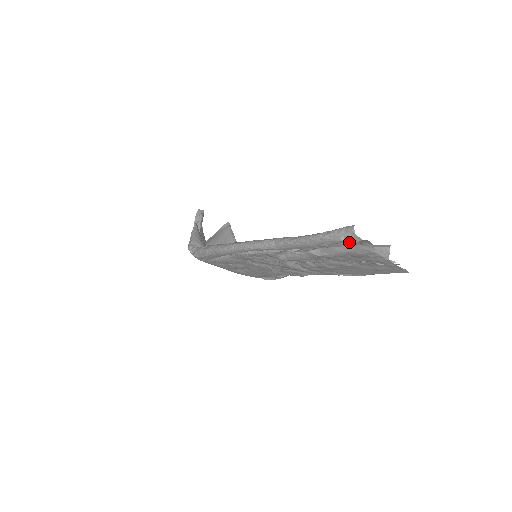
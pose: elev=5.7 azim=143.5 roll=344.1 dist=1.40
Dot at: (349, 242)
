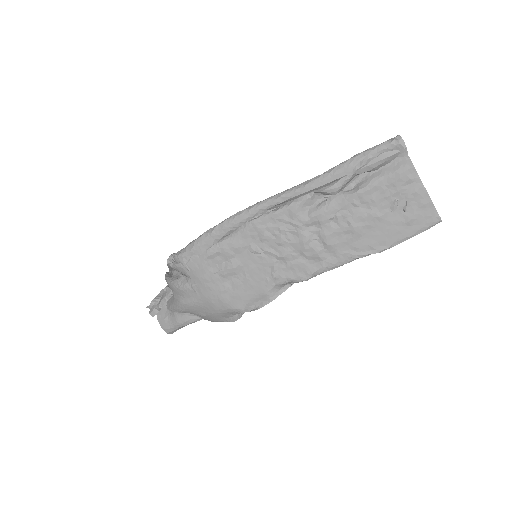
Dot at: (396, 145)
